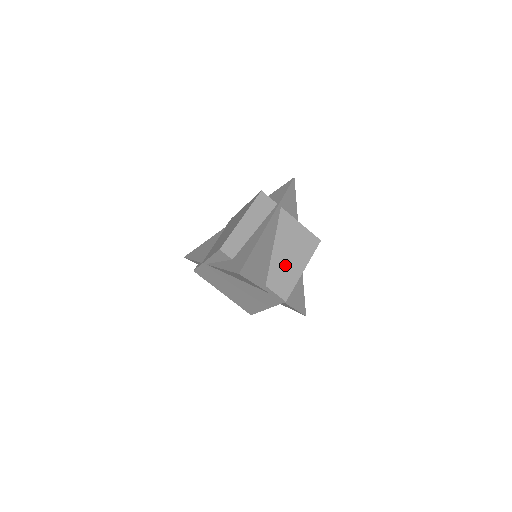
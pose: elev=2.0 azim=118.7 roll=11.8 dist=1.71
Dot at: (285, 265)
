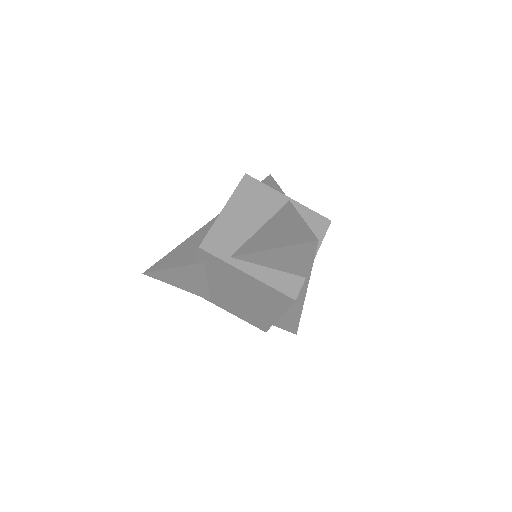
Dot at: occluded
